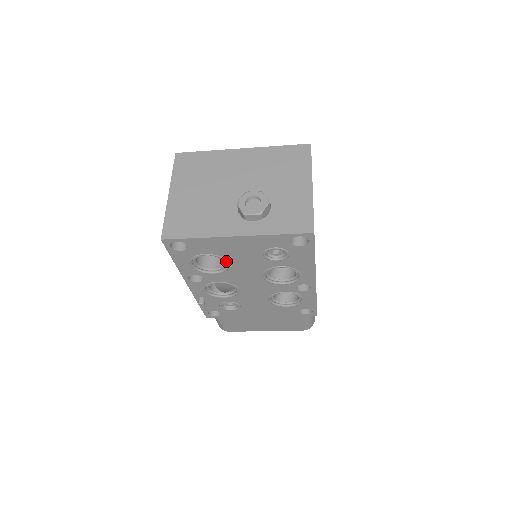
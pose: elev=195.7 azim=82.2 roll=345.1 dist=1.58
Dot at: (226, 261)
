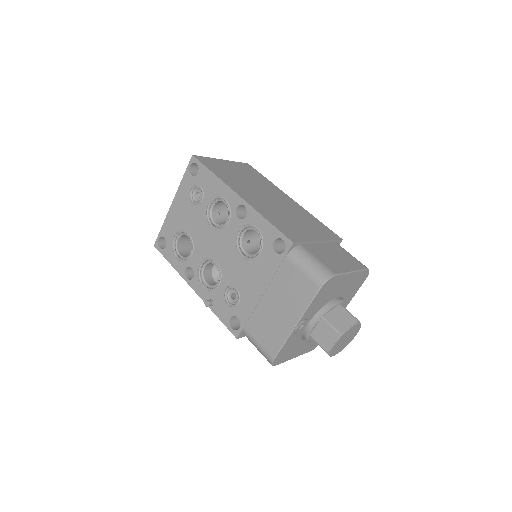
Dot at: (186, 232)
